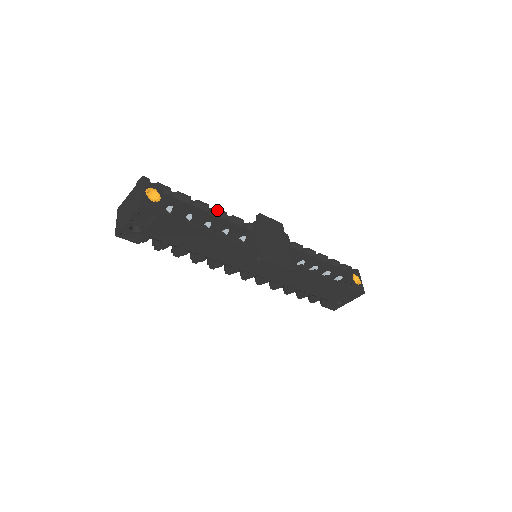
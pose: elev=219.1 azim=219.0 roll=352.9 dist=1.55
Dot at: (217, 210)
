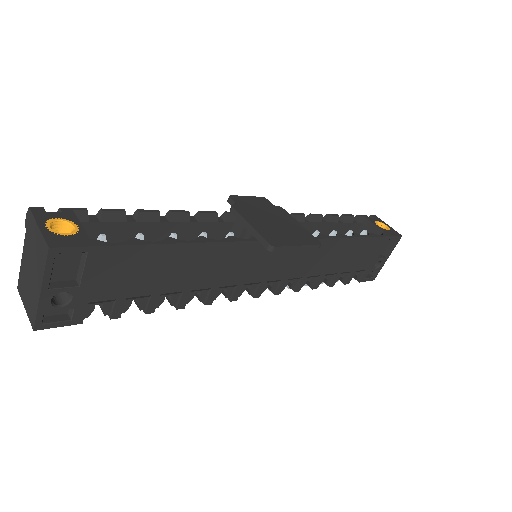
Dot at: (173, 213)
